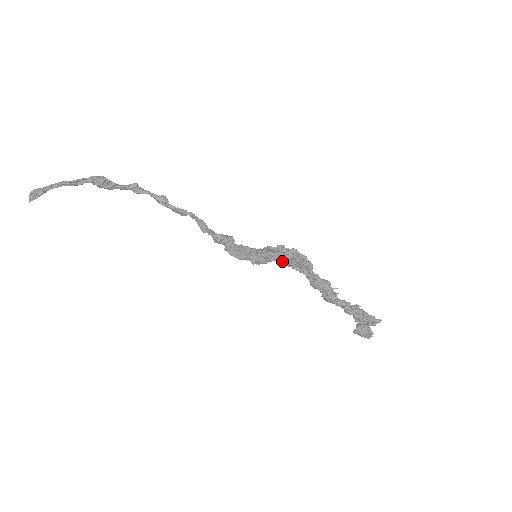
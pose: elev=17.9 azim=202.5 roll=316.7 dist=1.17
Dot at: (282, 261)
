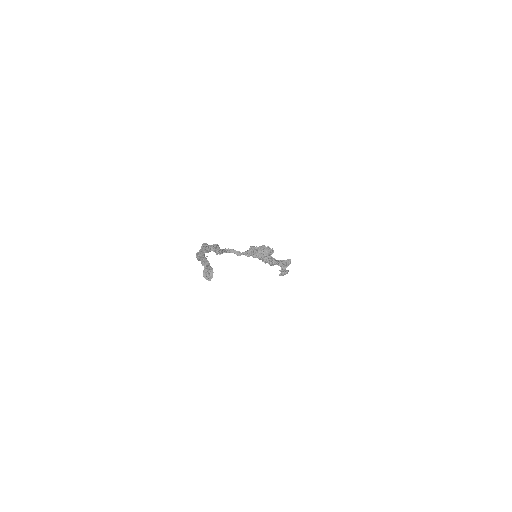
Dot at: occluded
